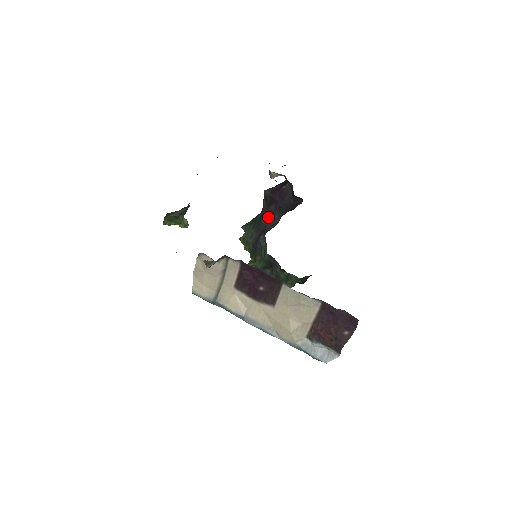
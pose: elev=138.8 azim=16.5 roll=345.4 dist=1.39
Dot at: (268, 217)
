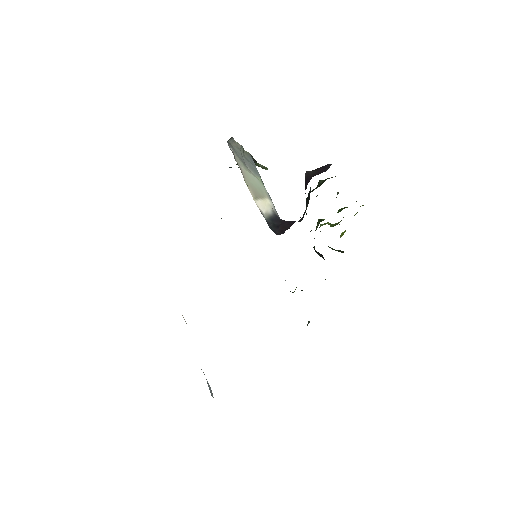
Dot at: occluded
